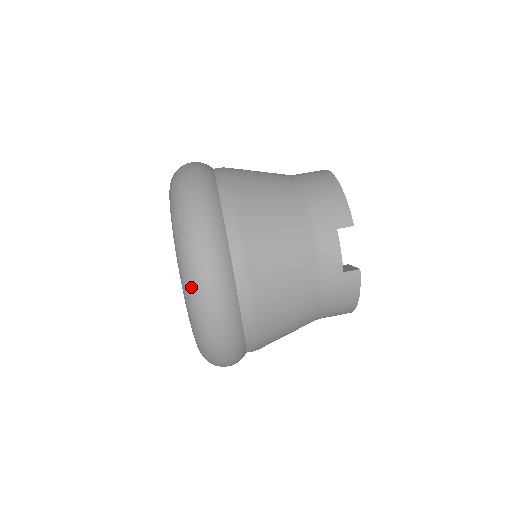
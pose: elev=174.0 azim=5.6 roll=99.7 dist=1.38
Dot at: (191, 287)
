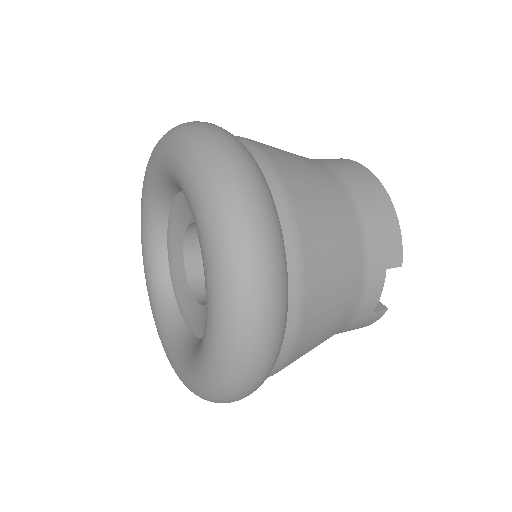
Dot at: (234, 355)
